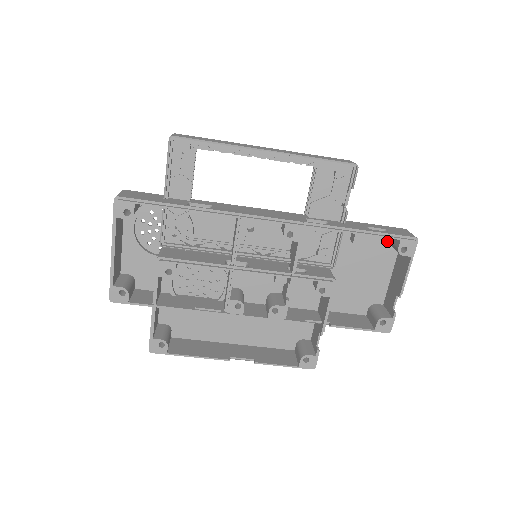
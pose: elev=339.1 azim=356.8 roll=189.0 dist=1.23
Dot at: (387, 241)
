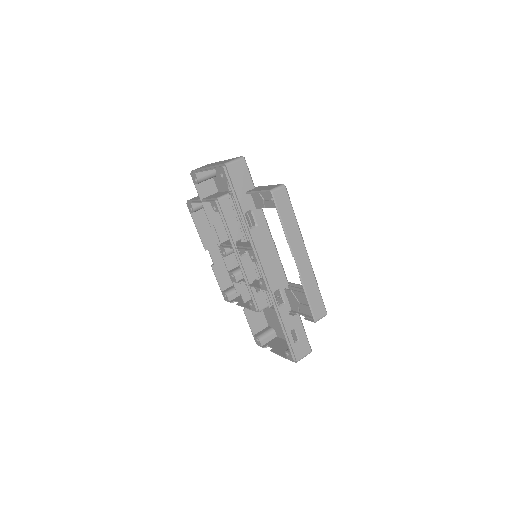
Dot at: occluded
